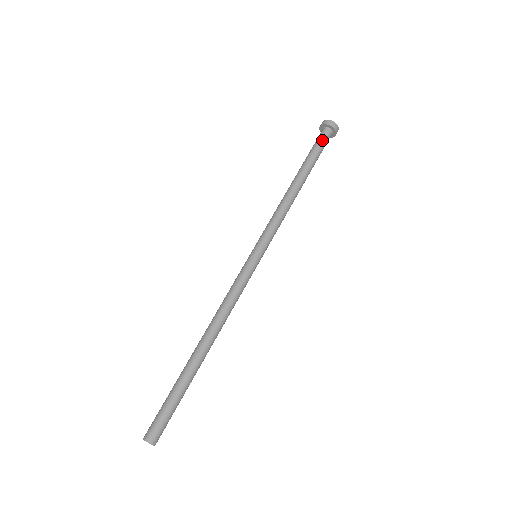
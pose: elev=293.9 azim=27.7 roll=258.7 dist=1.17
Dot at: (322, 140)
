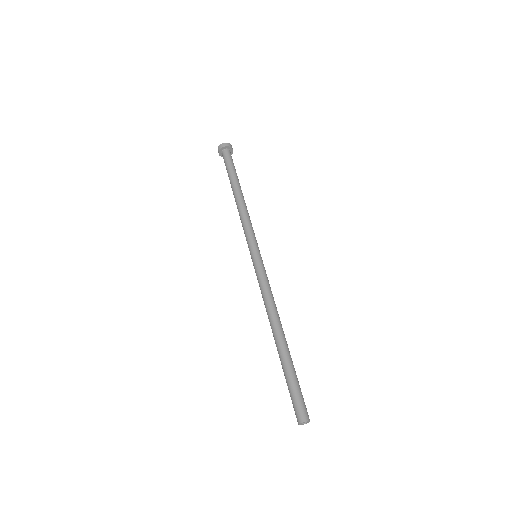
Dot at: (229, 159)
